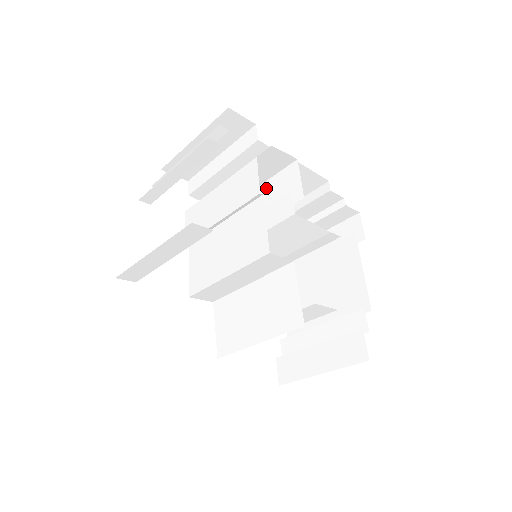
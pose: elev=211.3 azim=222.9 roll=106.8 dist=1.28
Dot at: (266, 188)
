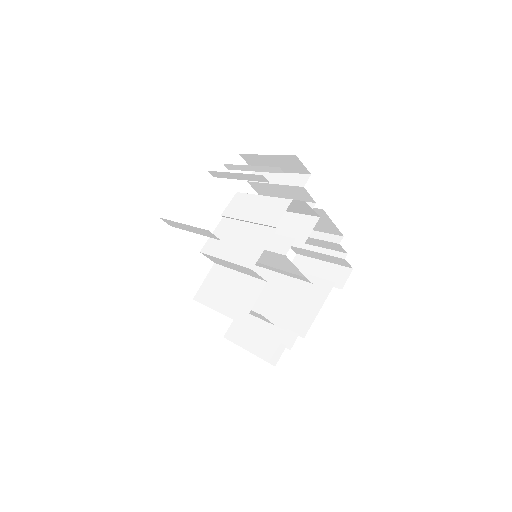
Dot at: (292, 218)
